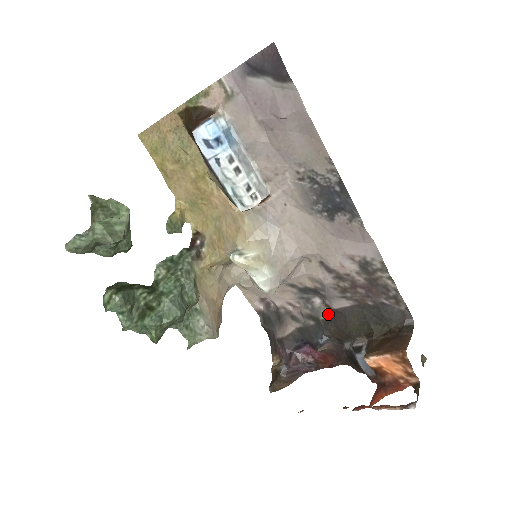
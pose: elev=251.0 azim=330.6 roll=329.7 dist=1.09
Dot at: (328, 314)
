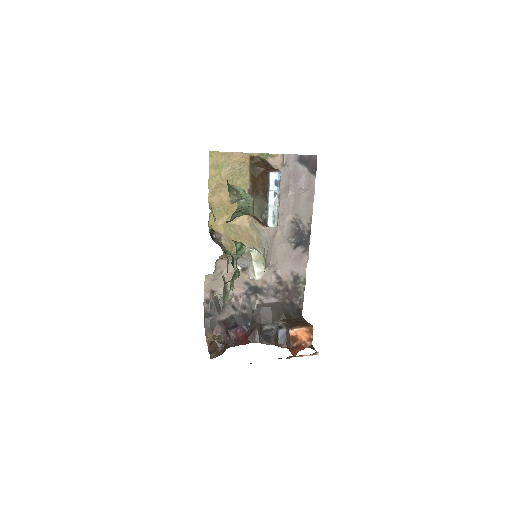
Dot at: (258, 307)
